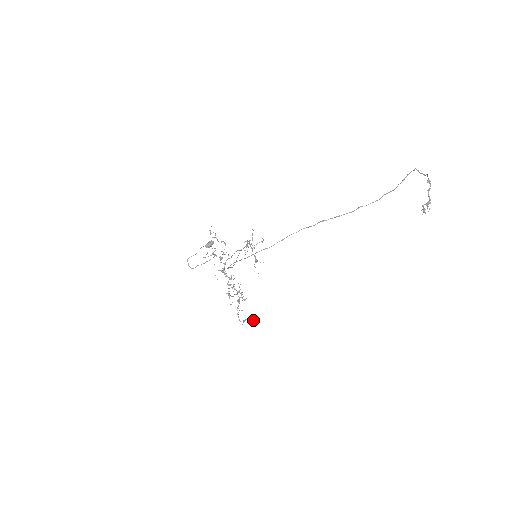
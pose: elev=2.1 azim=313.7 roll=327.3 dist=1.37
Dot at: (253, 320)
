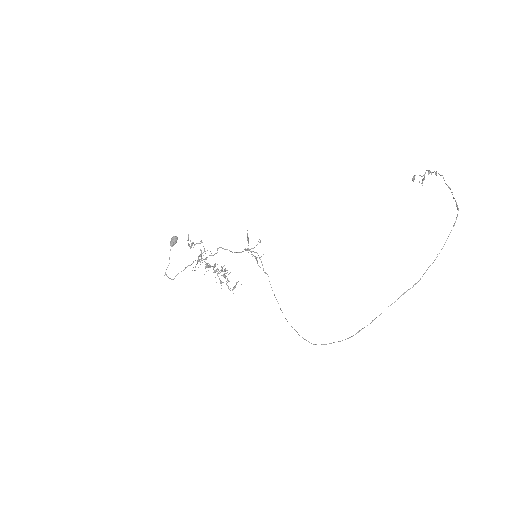
Dot at: occluded
